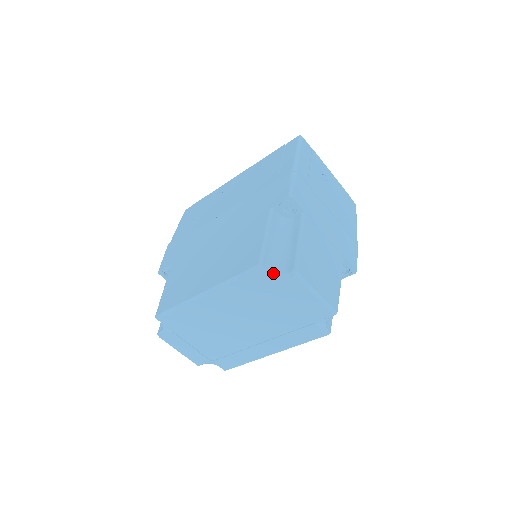
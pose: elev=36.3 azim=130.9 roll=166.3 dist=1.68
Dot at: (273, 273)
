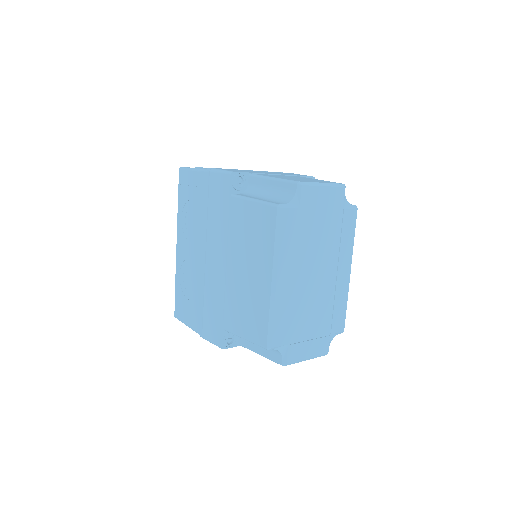
Dot at: (290, 202)
